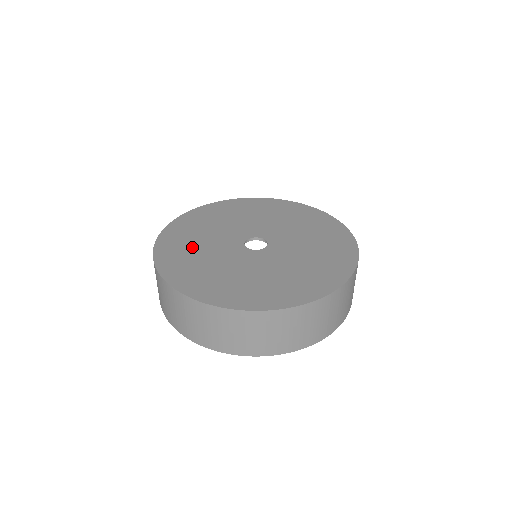
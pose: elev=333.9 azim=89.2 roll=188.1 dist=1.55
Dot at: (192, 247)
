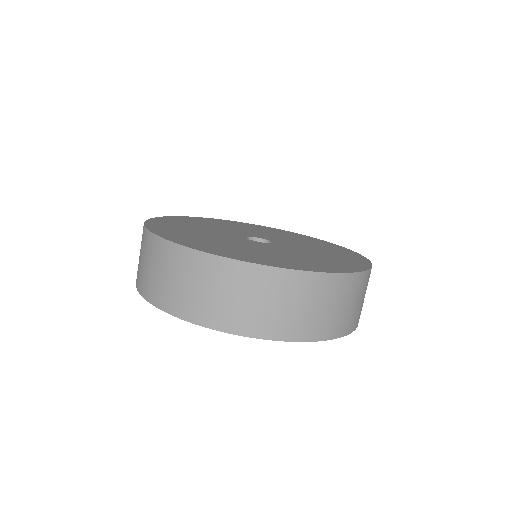
Dot at: (206, 239)
